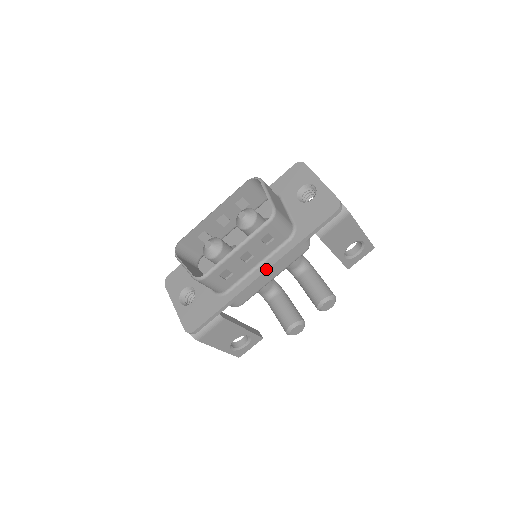
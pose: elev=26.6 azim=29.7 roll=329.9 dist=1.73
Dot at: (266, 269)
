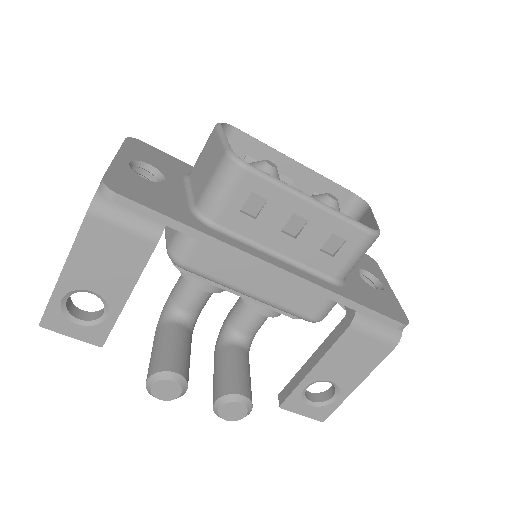
Dot at: (284, 268)
